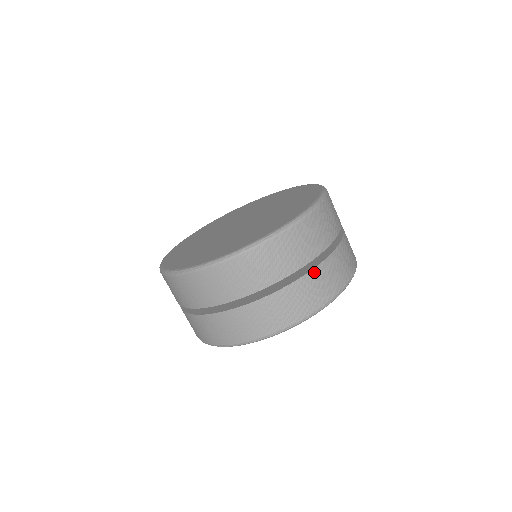
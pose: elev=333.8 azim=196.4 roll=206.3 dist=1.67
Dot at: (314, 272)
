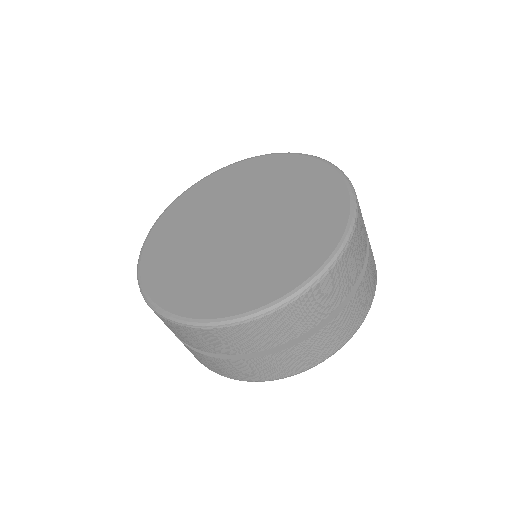
Dot at: (241, 361)
